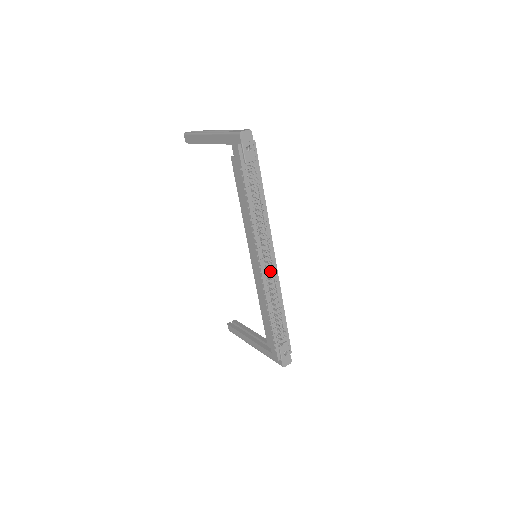
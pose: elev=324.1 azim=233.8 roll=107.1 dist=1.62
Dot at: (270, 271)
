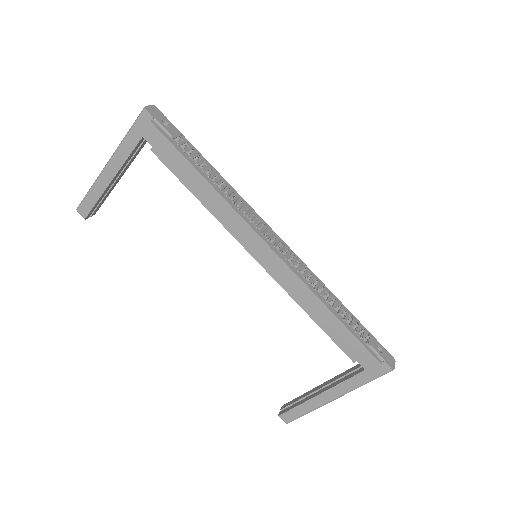
Dot at: occluded
